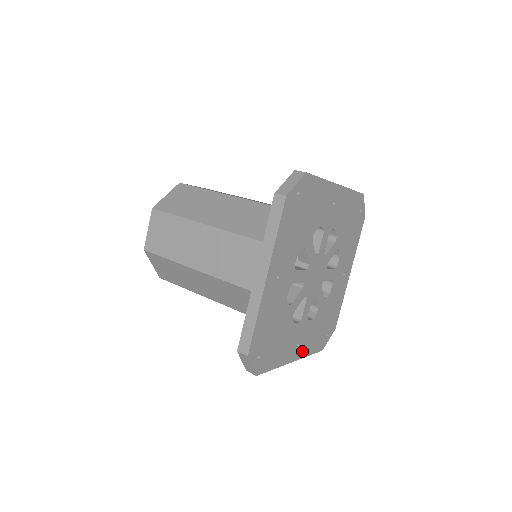
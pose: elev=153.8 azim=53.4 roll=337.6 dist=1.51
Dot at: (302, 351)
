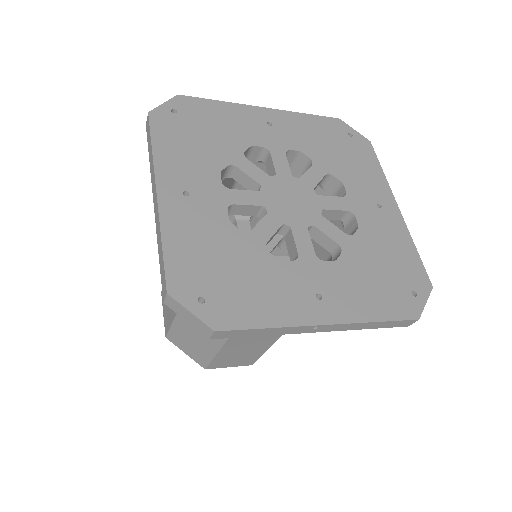
Dot at: (173, 213)
